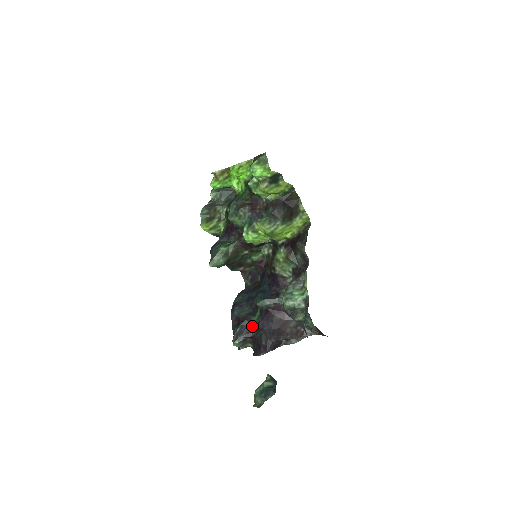
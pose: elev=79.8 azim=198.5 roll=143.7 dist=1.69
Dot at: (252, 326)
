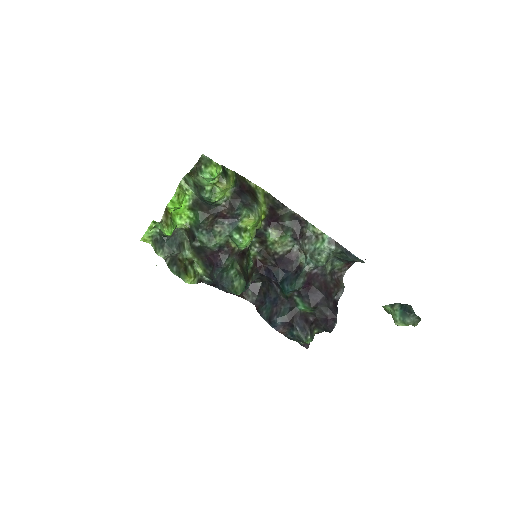
Dot at: (303, 315)
